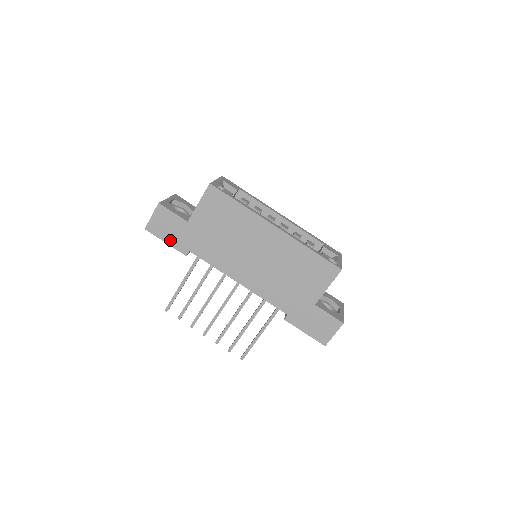
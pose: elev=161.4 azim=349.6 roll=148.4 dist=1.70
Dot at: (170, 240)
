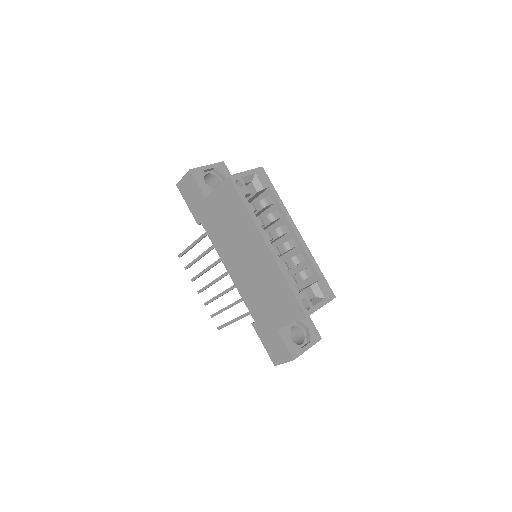
Dot at: (190, 205)
